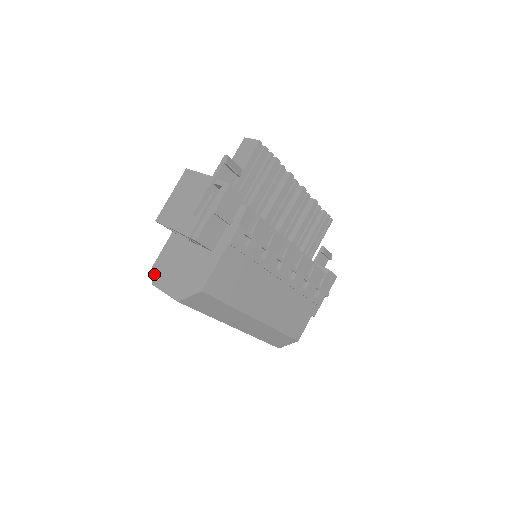
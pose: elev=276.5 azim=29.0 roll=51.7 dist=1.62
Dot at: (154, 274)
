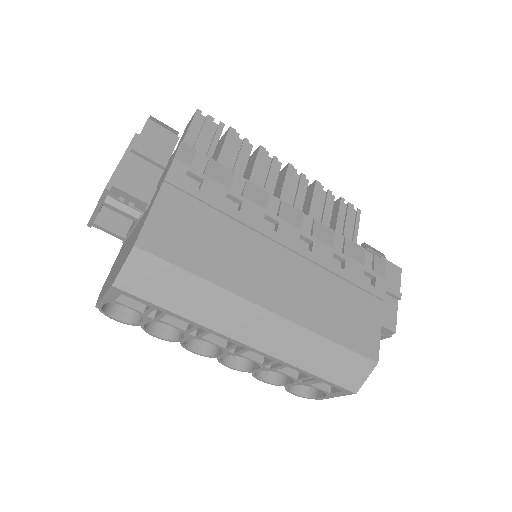
Dot at: (99, 296)
